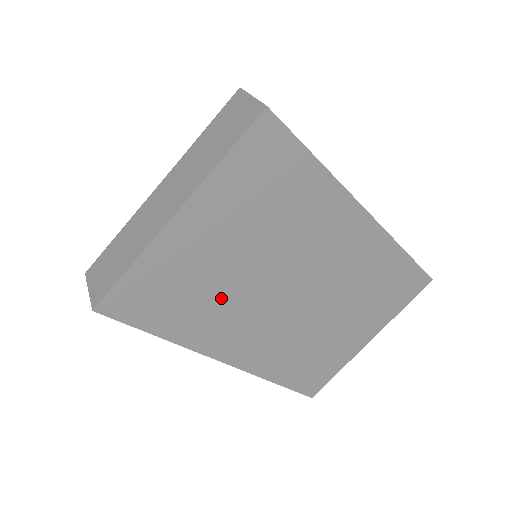
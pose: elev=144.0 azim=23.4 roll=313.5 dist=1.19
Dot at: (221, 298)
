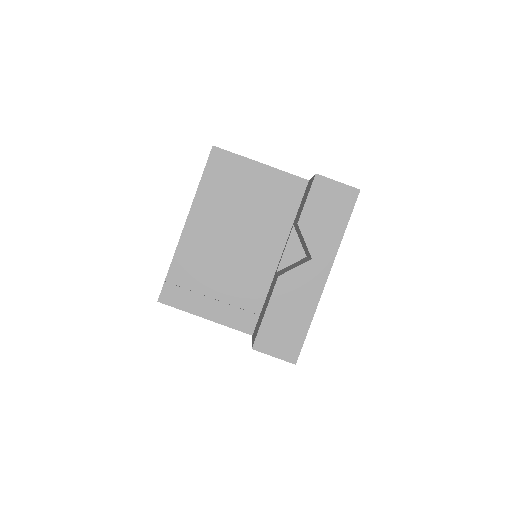
Dot at: occluded
